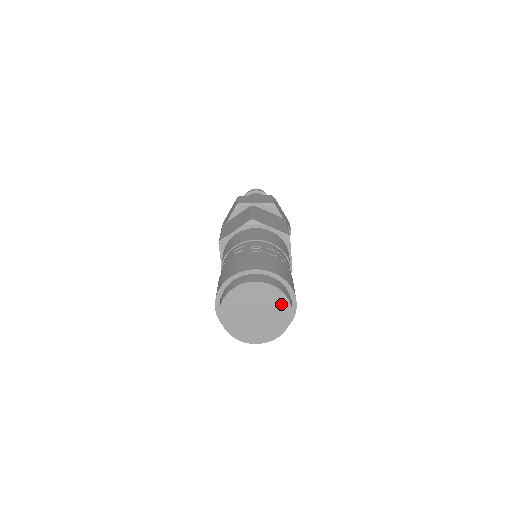
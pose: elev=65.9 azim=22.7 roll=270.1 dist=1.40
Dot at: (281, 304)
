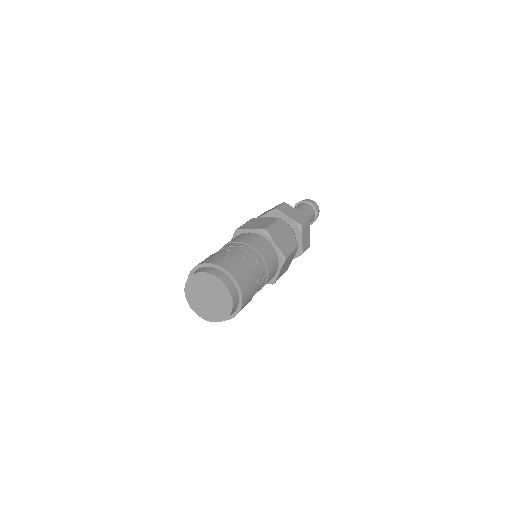
Dot at: (217, 284)
